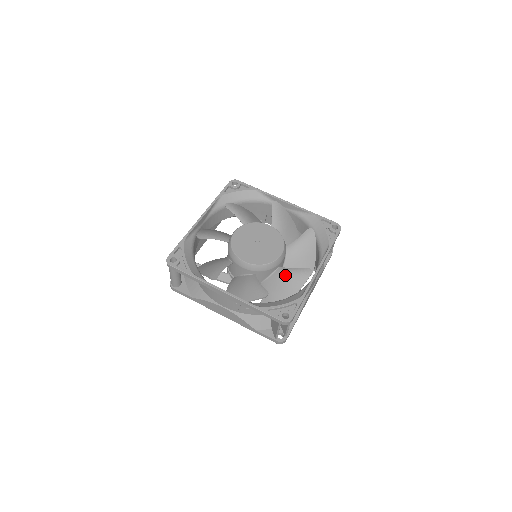
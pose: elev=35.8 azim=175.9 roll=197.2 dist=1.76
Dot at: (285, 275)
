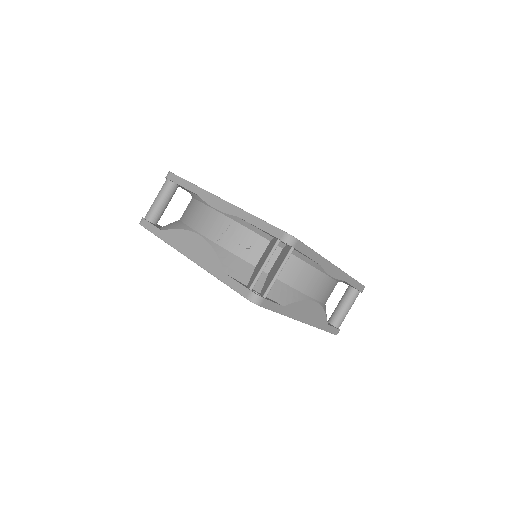
Dot at: occluded
